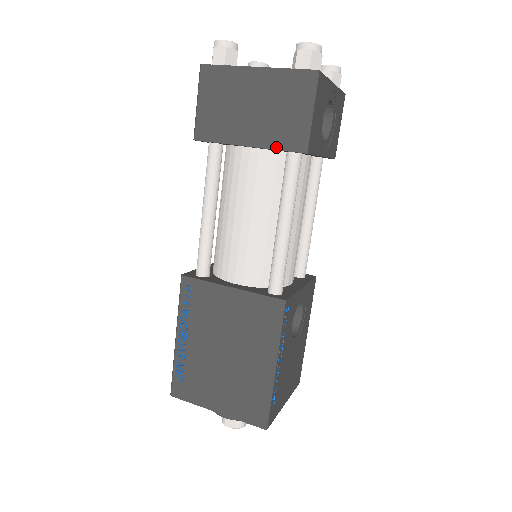
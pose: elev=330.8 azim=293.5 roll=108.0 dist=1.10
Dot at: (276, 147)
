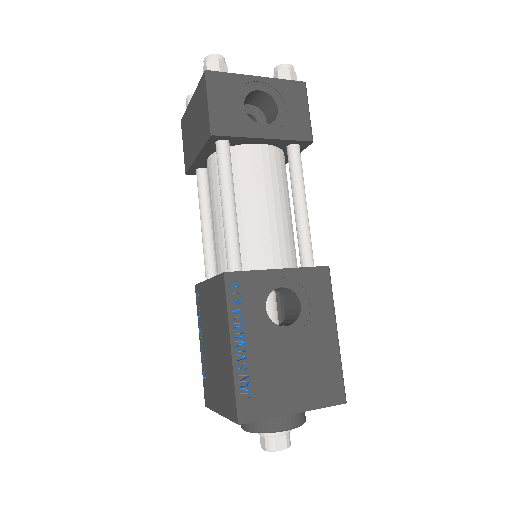
Dot at: (203, 145)
